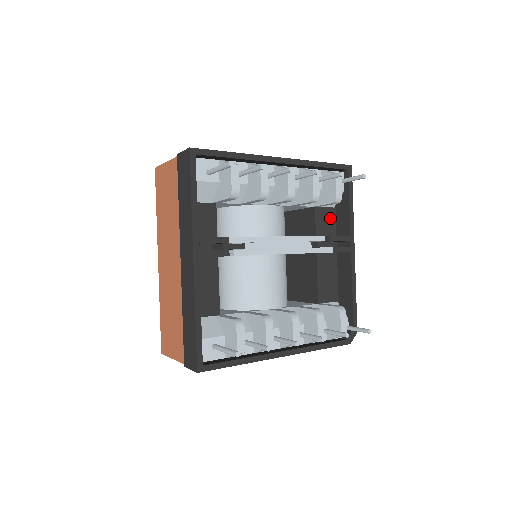
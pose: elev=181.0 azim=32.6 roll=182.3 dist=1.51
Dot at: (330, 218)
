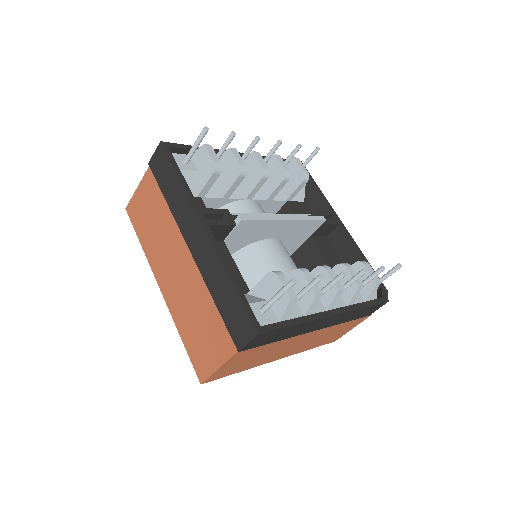
Dot at: (305, 210)
